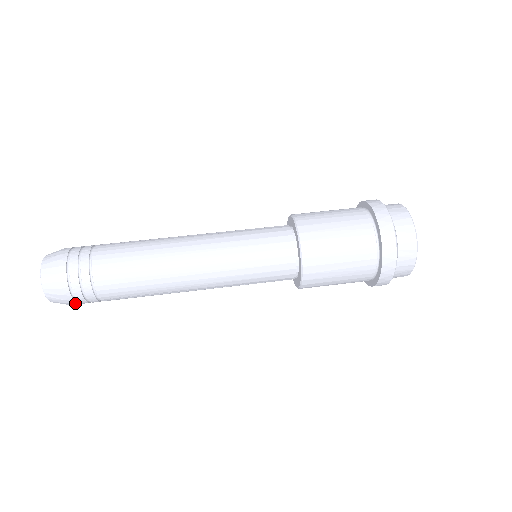
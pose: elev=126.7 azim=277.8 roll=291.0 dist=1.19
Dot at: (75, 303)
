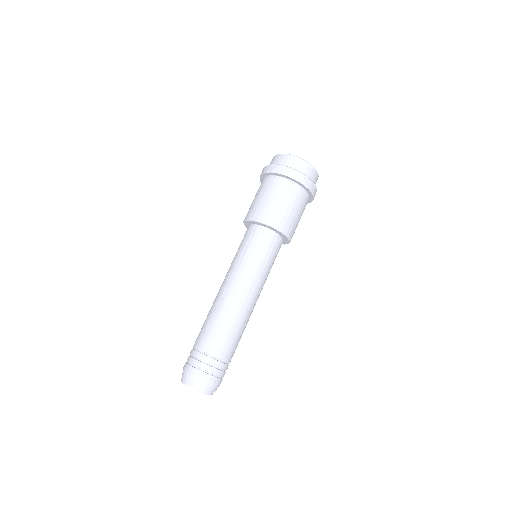
Dot at: occluded
